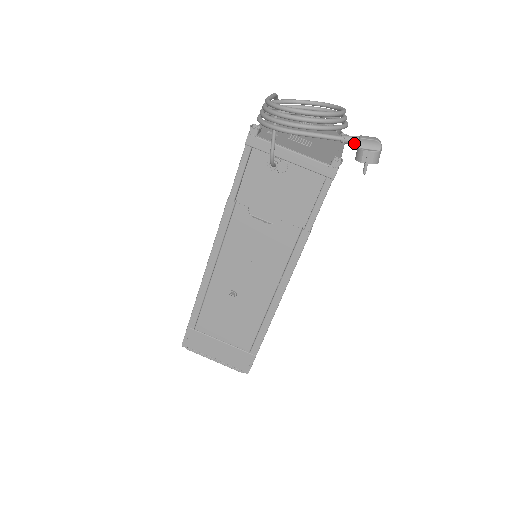
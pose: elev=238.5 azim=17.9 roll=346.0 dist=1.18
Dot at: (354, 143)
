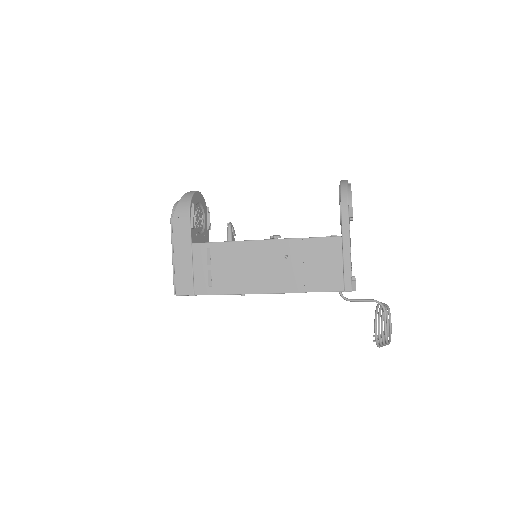
Dot at: occluded
